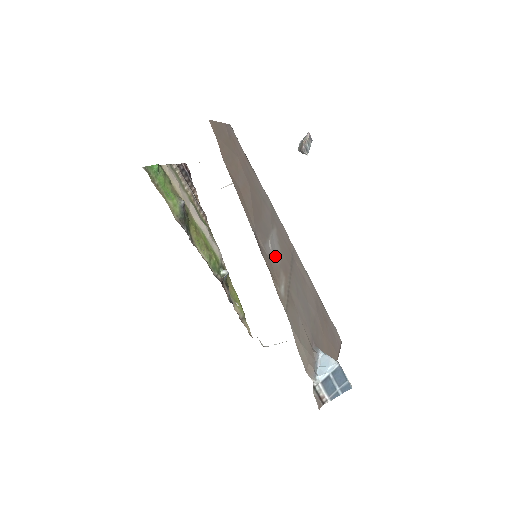
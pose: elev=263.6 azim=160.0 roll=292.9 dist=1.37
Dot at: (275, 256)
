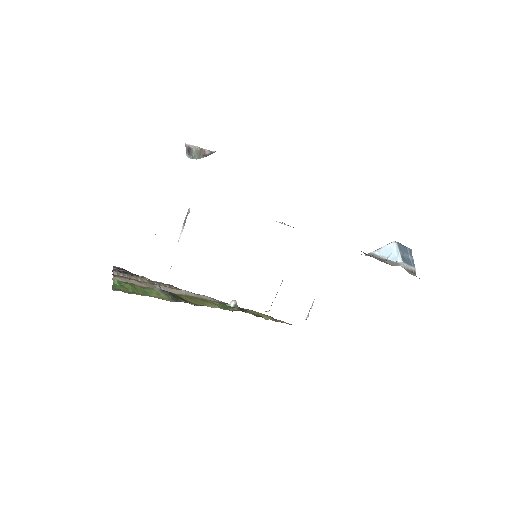
Dot at: occluded
